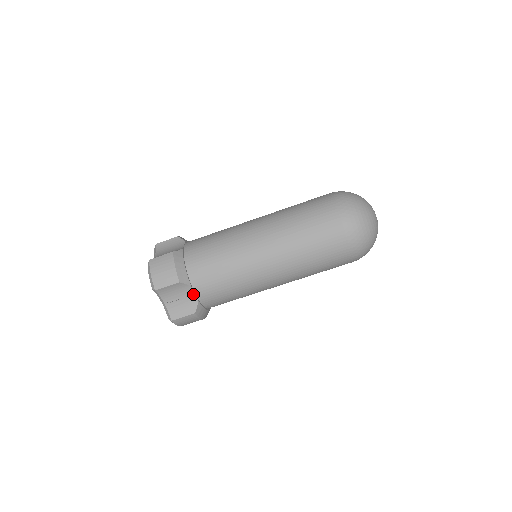
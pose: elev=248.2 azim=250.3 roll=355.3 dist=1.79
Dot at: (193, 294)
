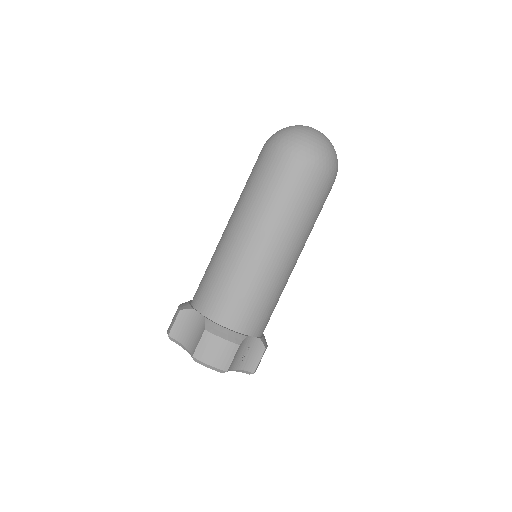
Dot at: (252, 339)
